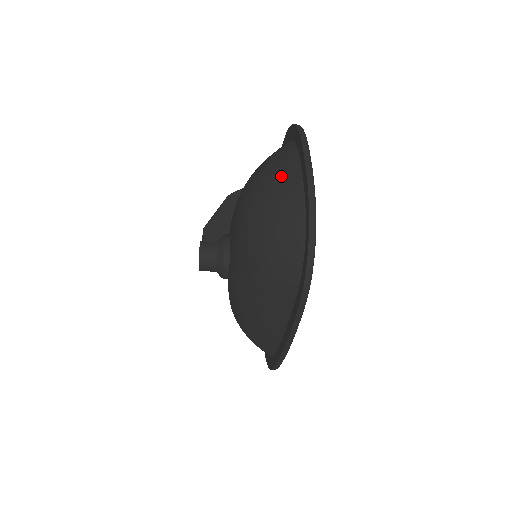
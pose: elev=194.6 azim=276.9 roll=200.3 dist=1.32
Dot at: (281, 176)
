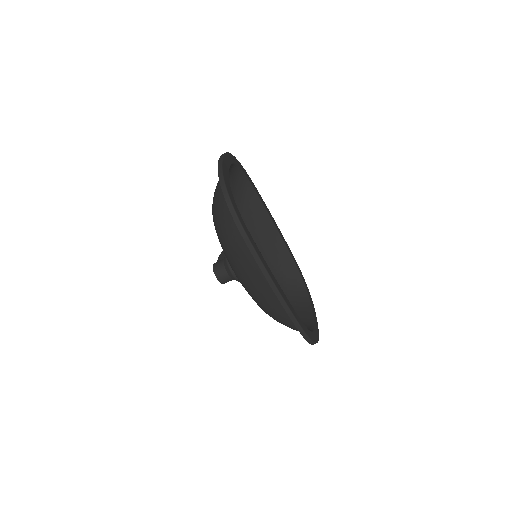
Dot at: occluded
